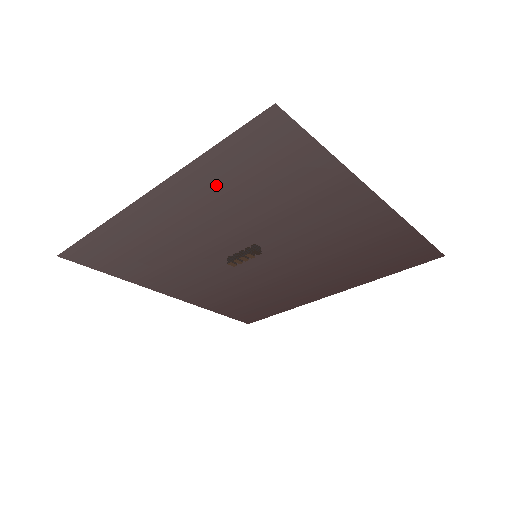
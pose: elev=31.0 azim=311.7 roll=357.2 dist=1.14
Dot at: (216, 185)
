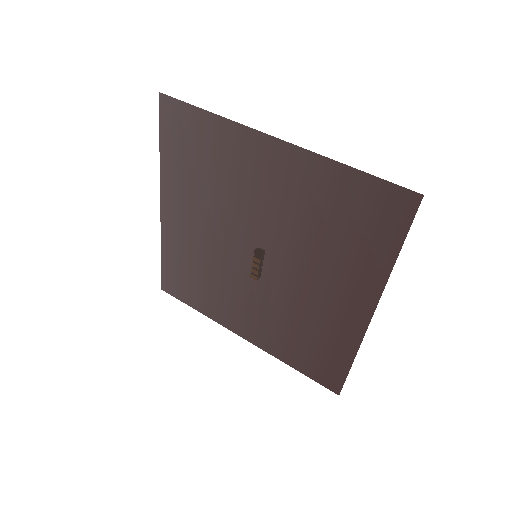
Dot at: (181, 177)
